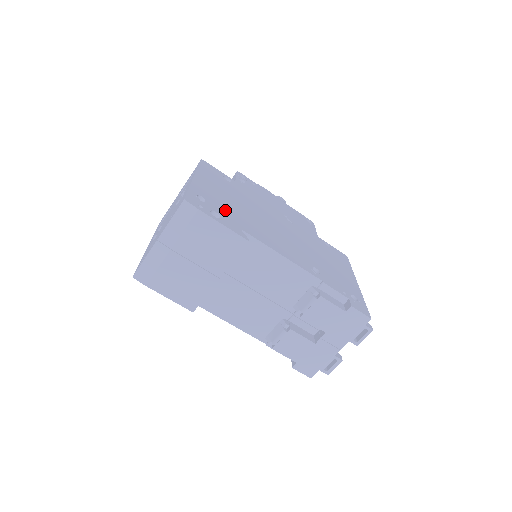
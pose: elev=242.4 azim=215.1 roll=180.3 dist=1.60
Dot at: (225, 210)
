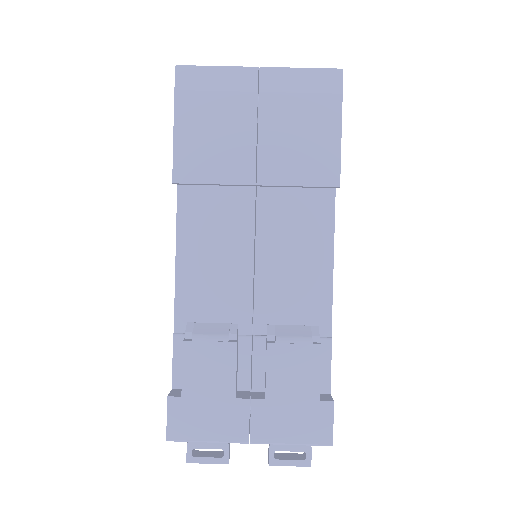
Dot at: occluded
